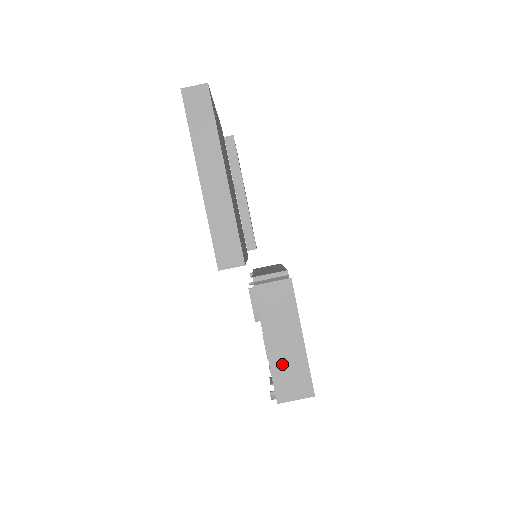
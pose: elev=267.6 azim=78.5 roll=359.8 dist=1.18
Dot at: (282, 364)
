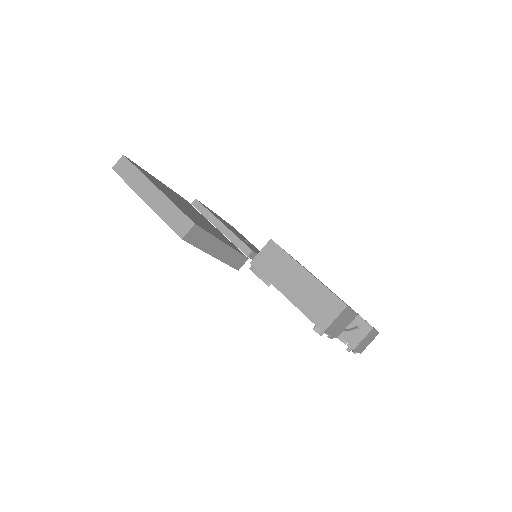
Dot at: (306, 300)
